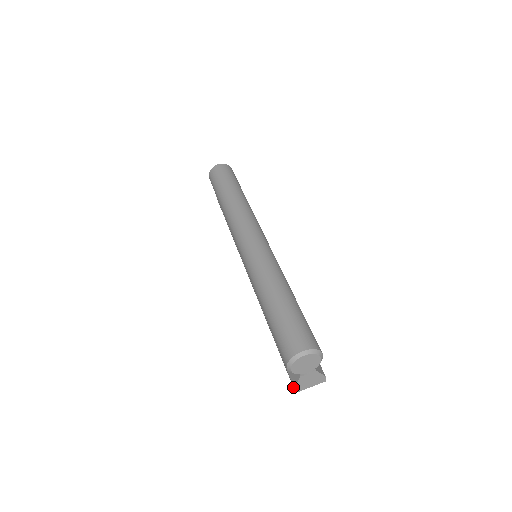
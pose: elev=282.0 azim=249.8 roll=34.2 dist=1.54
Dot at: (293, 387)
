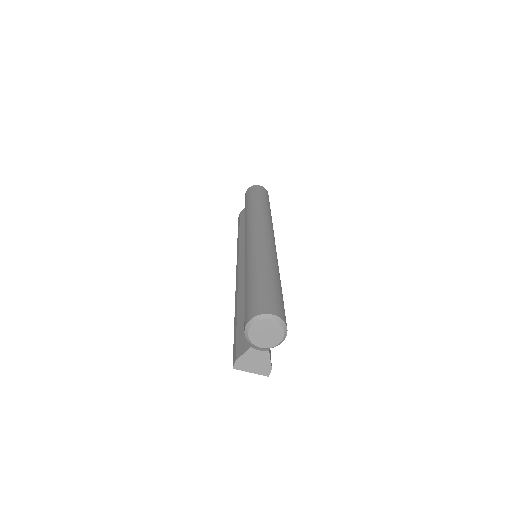
Dot at: (233, 362)
